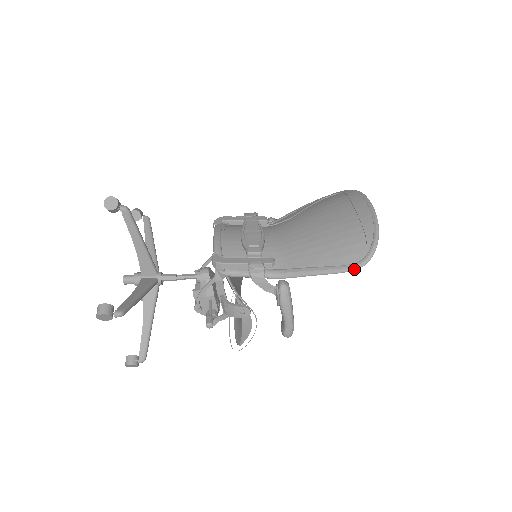
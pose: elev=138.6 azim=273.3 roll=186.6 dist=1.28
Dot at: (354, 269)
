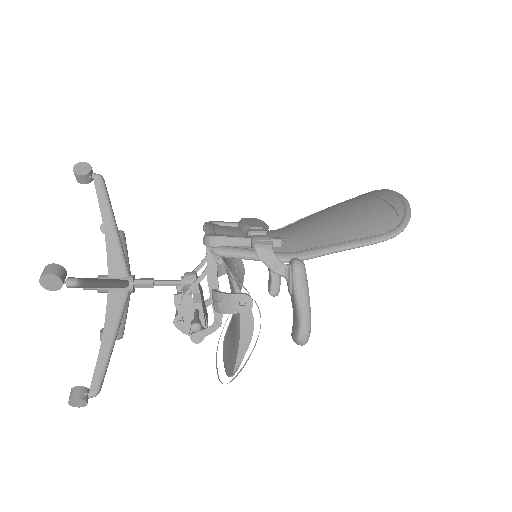
Dot at: (387, 238)
